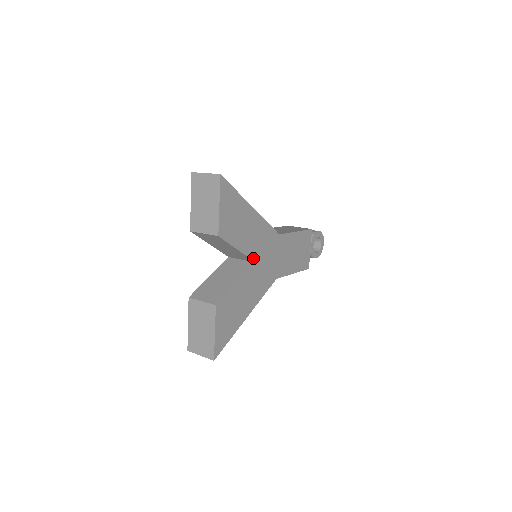
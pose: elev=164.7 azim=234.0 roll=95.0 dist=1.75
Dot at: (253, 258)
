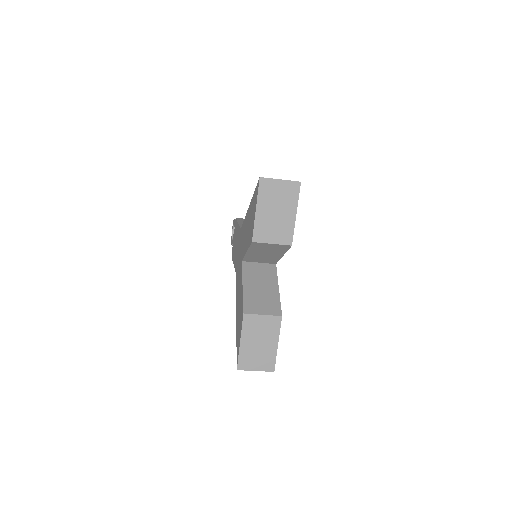
Dot at: occluded
